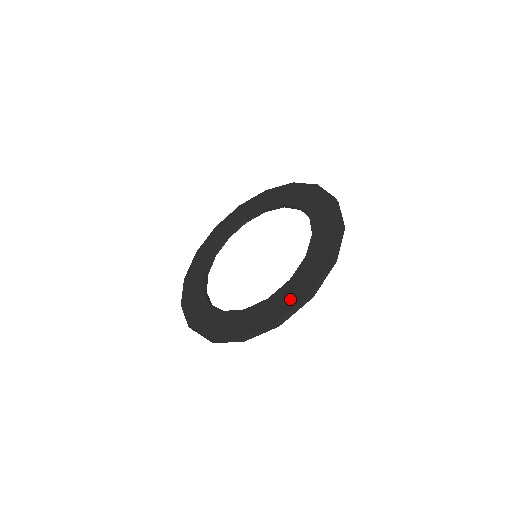
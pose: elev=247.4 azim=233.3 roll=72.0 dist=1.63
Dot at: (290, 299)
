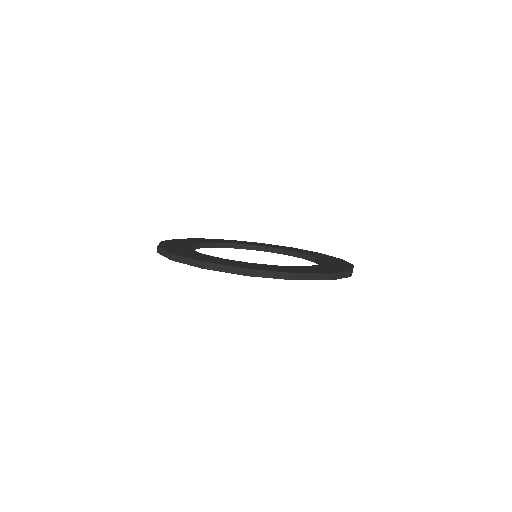
Dot at: (274, 268)
